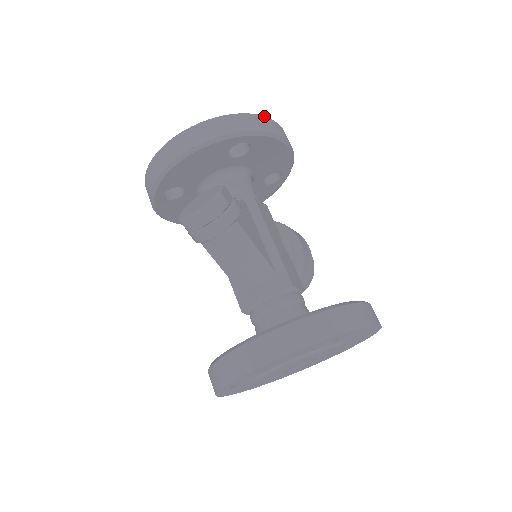
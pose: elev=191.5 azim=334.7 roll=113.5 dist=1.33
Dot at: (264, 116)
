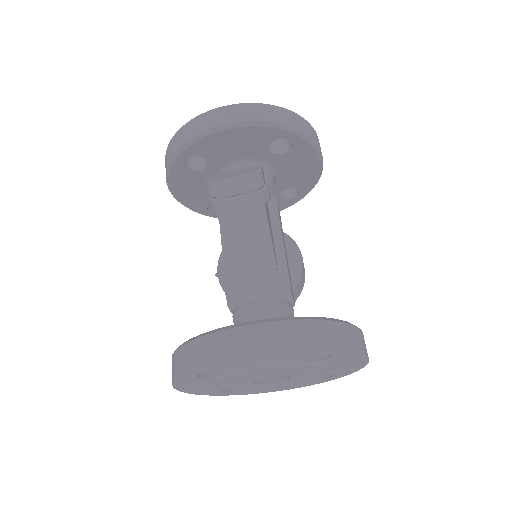
Dot at: (312, 127)
